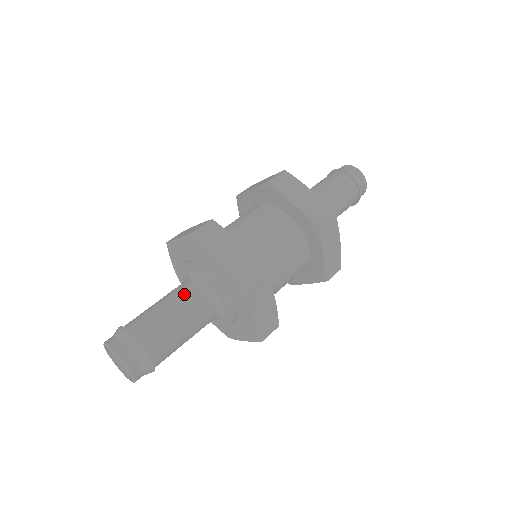
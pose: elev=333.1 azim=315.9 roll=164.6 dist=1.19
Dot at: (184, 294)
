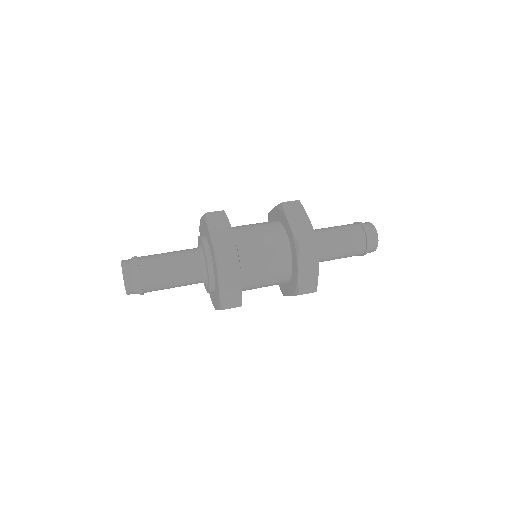
Dot at: (185, 253)
